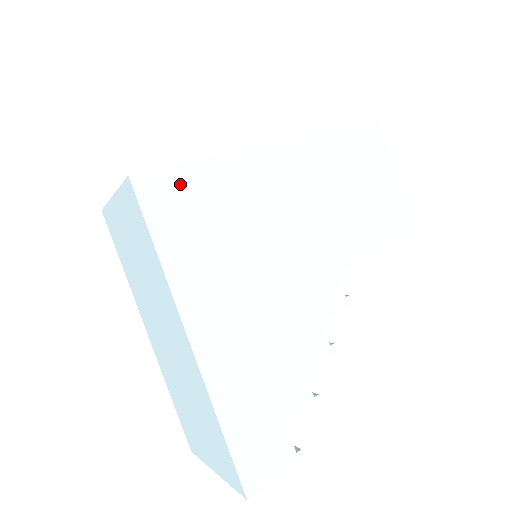
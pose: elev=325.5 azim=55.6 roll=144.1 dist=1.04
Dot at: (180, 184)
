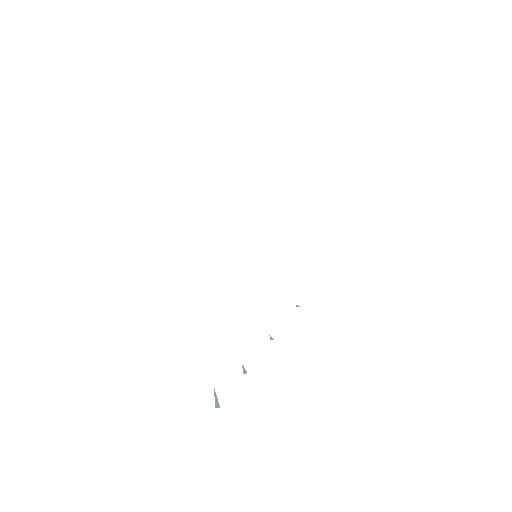
Dot at: (181, 189)
